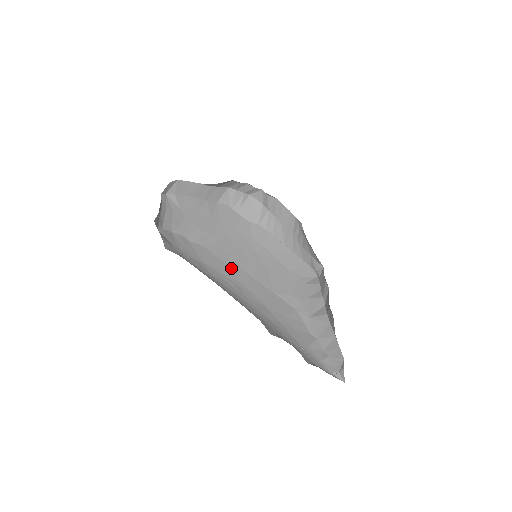
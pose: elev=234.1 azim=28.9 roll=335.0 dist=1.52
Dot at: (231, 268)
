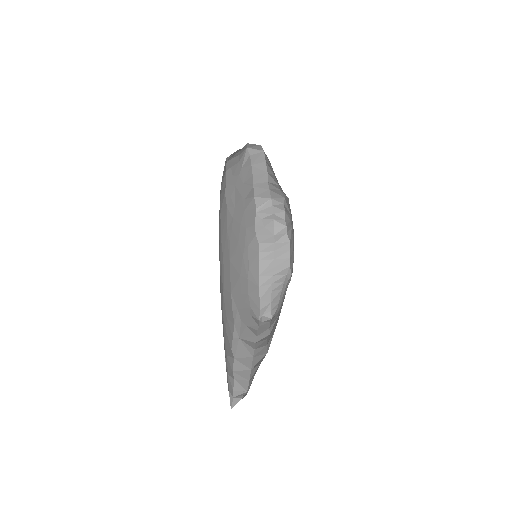
Dot at: (226, 243)
